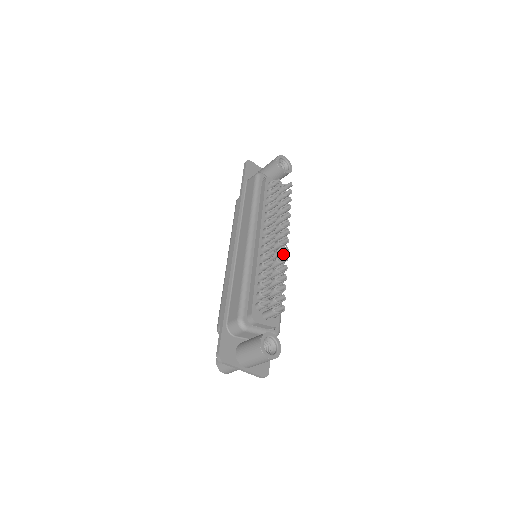
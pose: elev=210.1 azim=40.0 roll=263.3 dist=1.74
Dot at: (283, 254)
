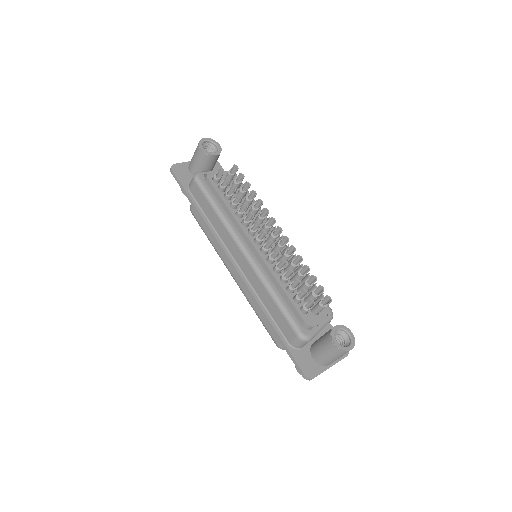
Dot at: occluded
